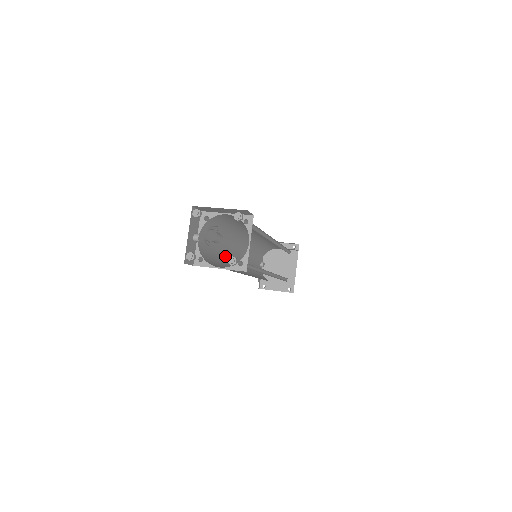
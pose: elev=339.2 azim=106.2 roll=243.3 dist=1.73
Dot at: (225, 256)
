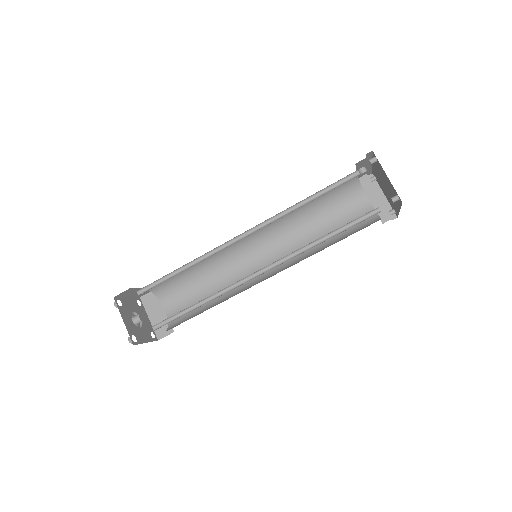
Dot at: (213, 255)
